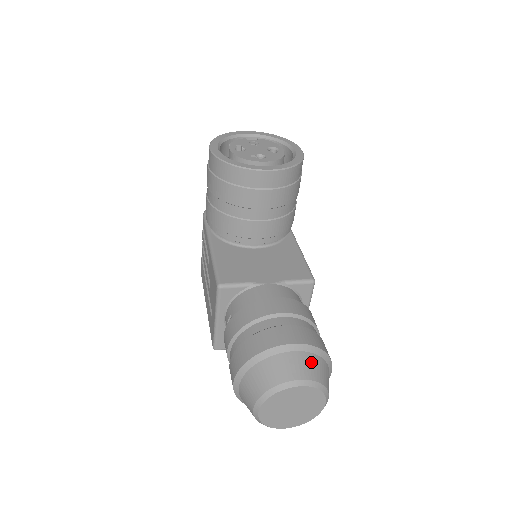
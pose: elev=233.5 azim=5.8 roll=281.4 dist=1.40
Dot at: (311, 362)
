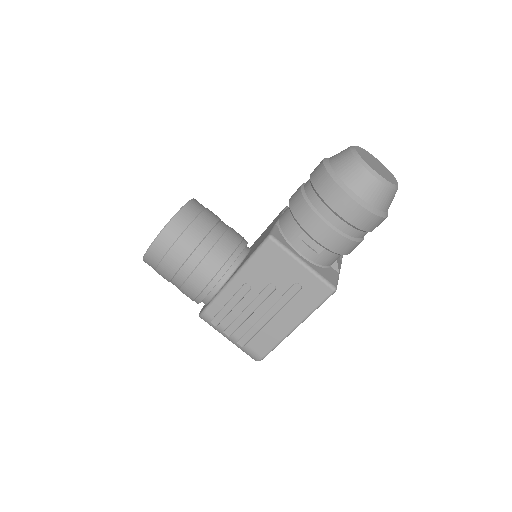
Dot at: occluded
